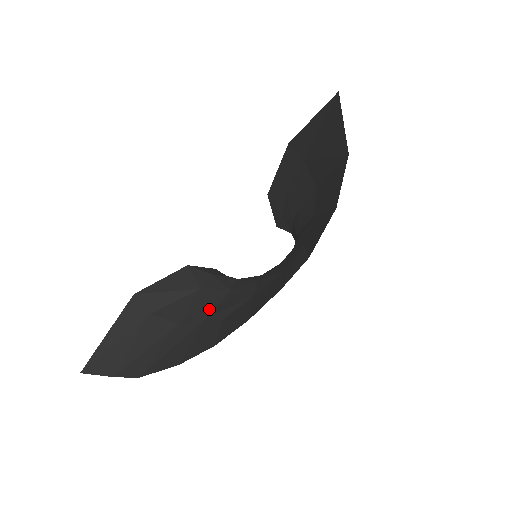
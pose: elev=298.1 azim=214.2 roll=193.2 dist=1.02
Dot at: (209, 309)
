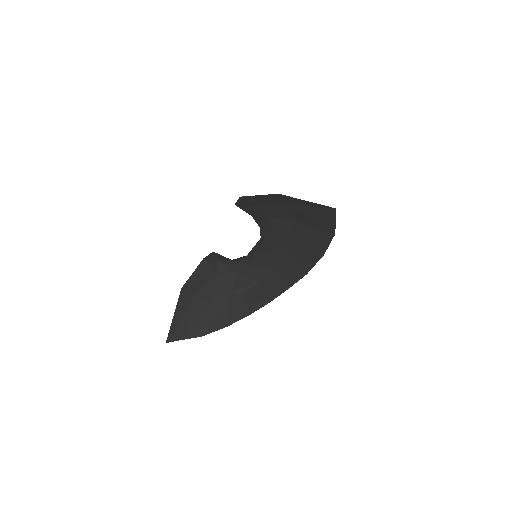
Dot at: (229, 288)
